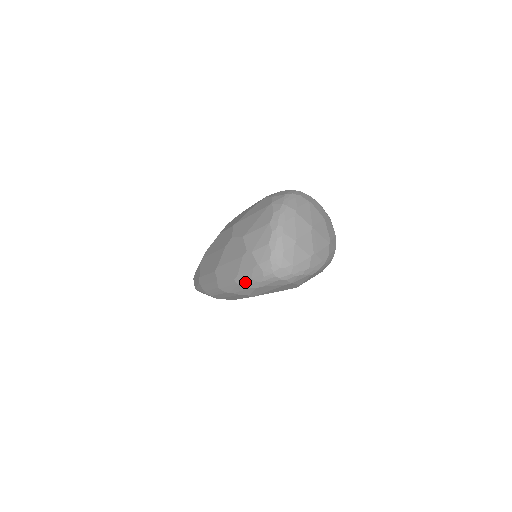
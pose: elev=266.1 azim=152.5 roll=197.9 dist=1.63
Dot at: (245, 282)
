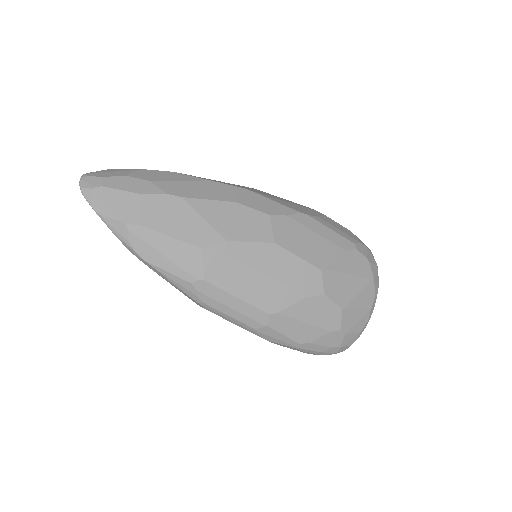
Dot at: (309, 351)
